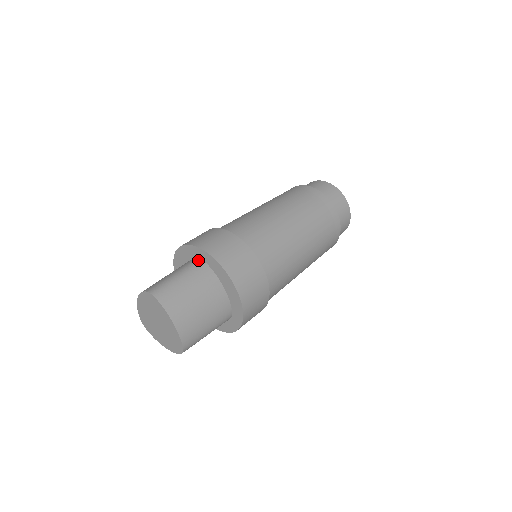
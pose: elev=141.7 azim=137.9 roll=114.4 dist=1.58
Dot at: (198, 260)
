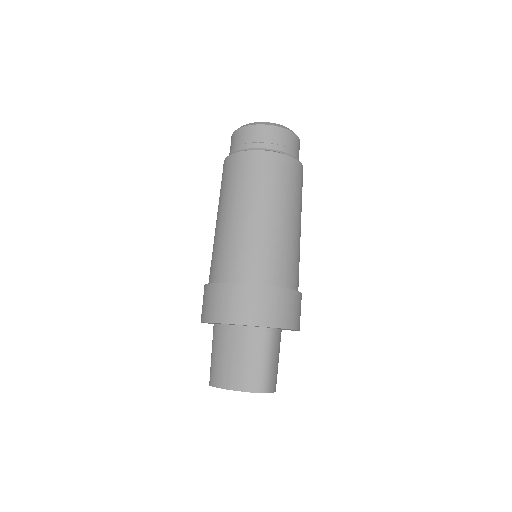
Dot at: (270, 331)
